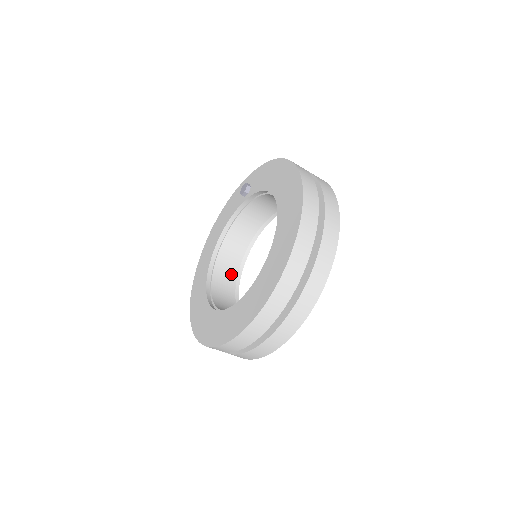
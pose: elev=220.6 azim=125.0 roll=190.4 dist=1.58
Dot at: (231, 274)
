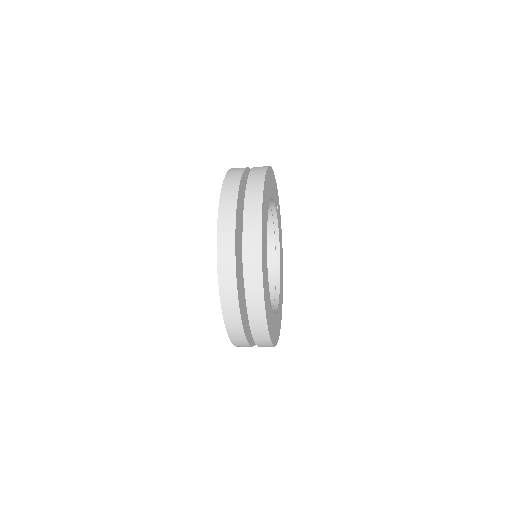
Dot at: (269, 281)
